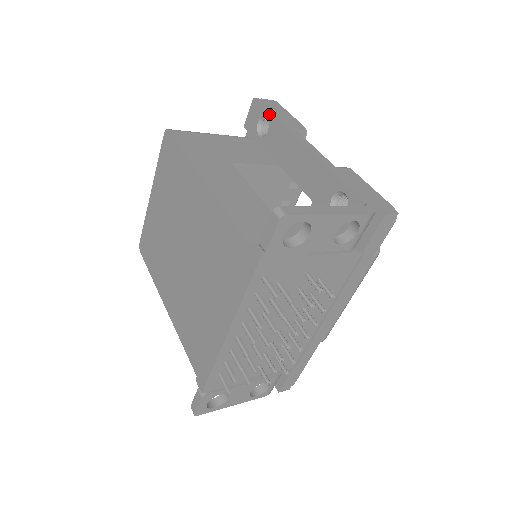
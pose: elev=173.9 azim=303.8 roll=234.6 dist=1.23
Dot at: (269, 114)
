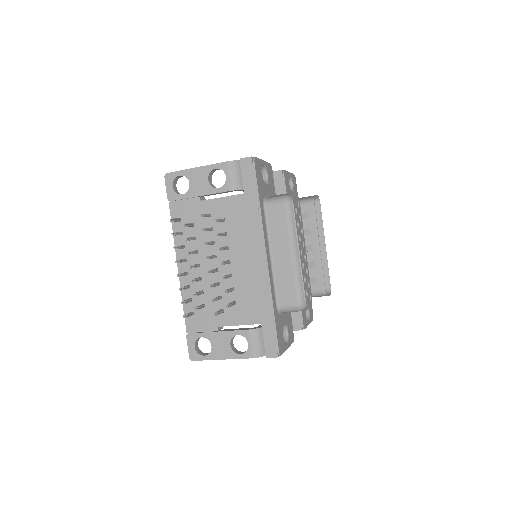
Dot at: occluded
